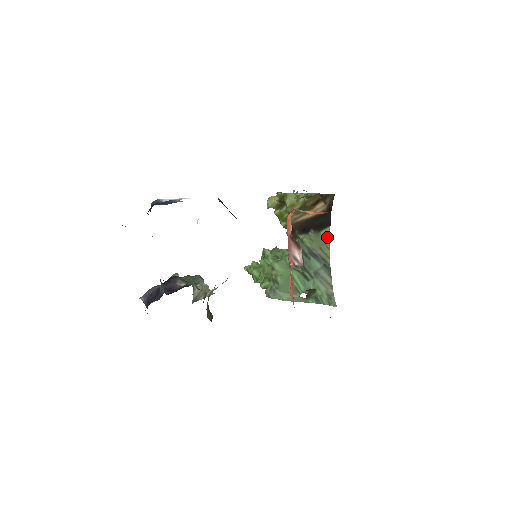
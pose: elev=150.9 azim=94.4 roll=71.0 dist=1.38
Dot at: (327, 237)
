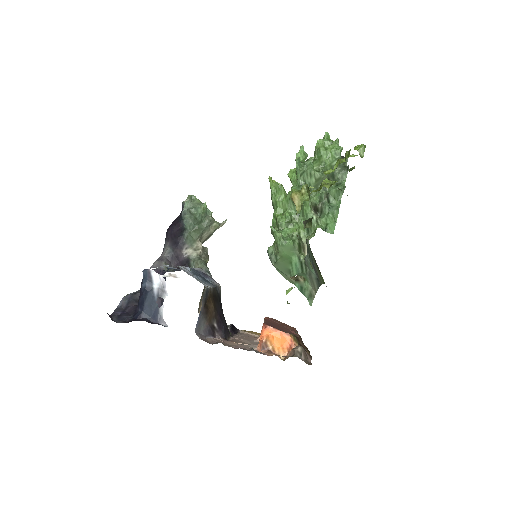
Dot at: (323, 281)
